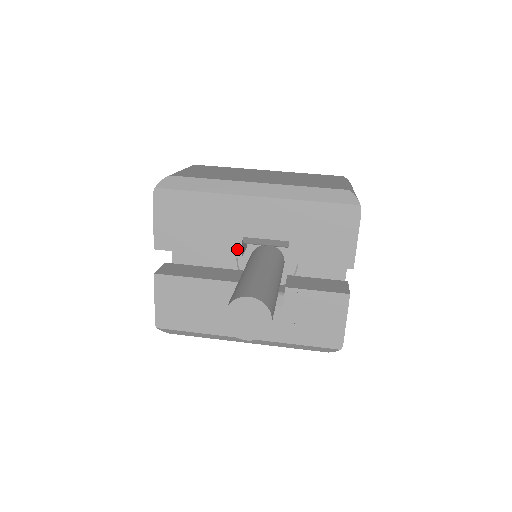
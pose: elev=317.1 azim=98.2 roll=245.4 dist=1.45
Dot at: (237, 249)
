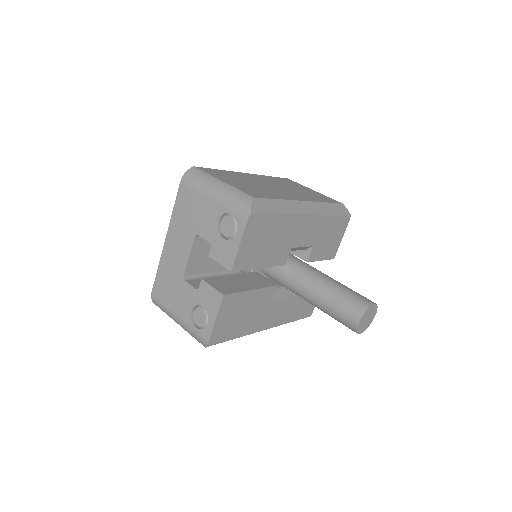
Dot at: (285, 258)
